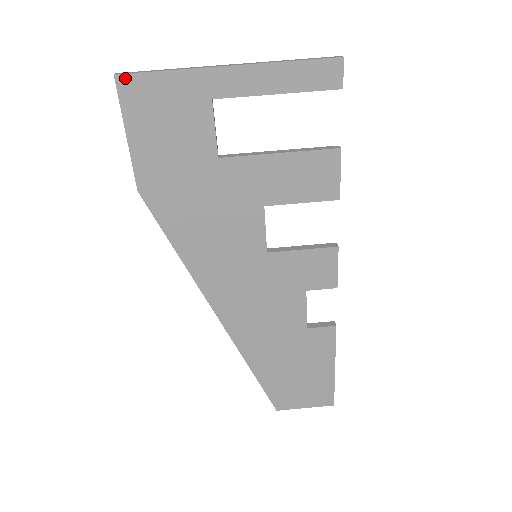
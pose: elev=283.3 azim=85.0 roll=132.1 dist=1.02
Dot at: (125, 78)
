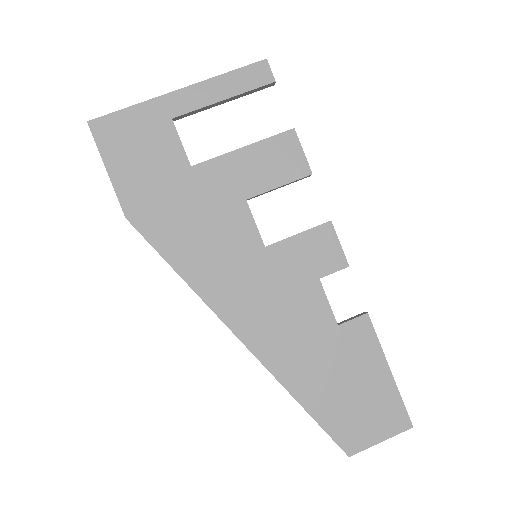
Dot at: (97, 122)
